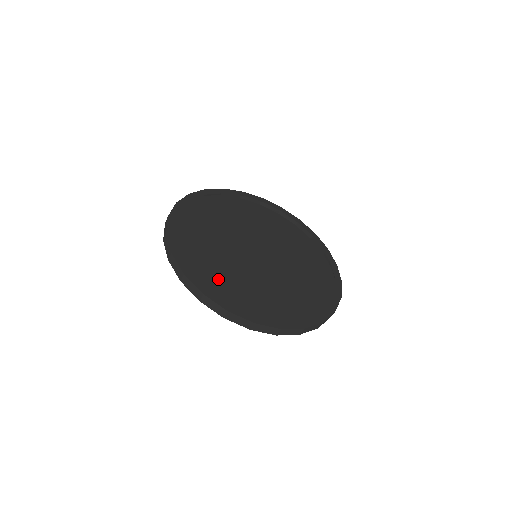
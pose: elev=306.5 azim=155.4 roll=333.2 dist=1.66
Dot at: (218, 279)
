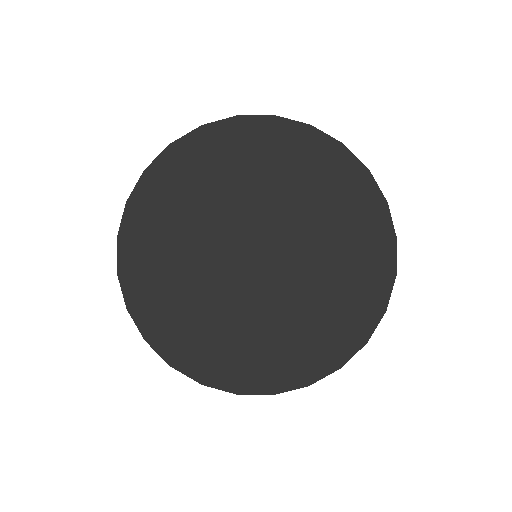
Dot at: (174, 281)
